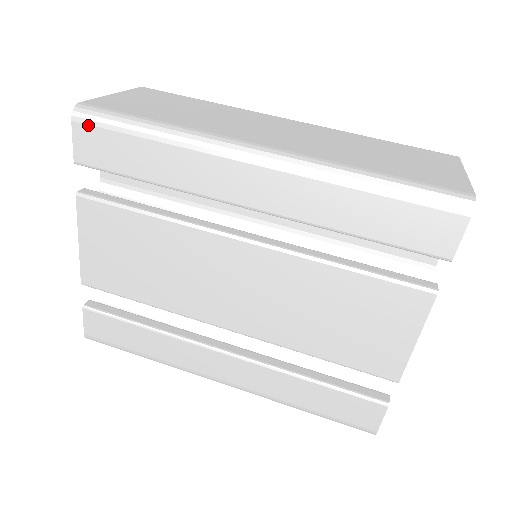
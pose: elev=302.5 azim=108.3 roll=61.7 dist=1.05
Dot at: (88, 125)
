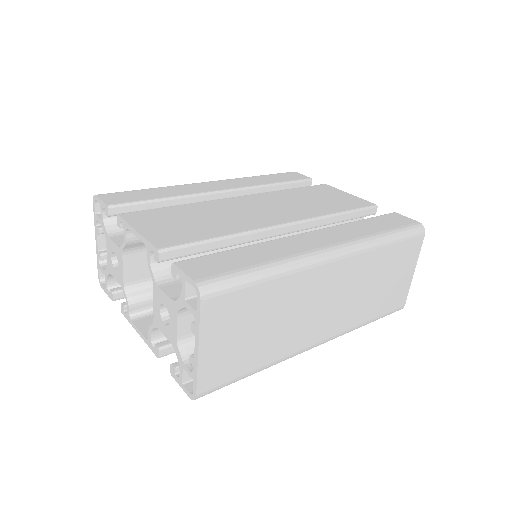
Dot at: (109, 194)
